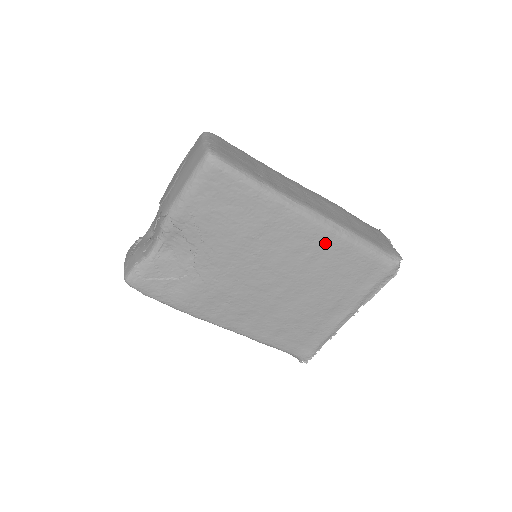
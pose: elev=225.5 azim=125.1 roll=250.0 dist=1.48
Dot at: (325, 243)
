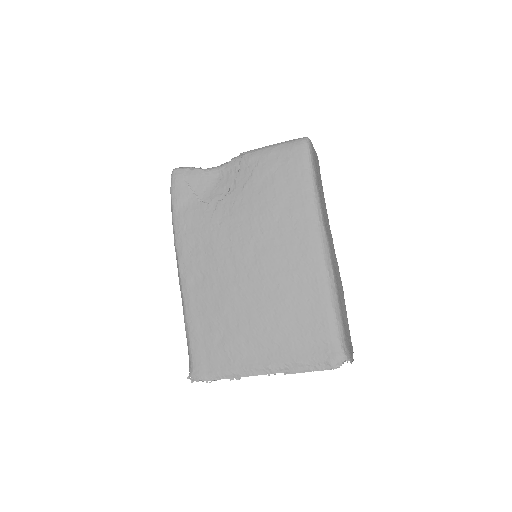
Dot at: (312, 274)
